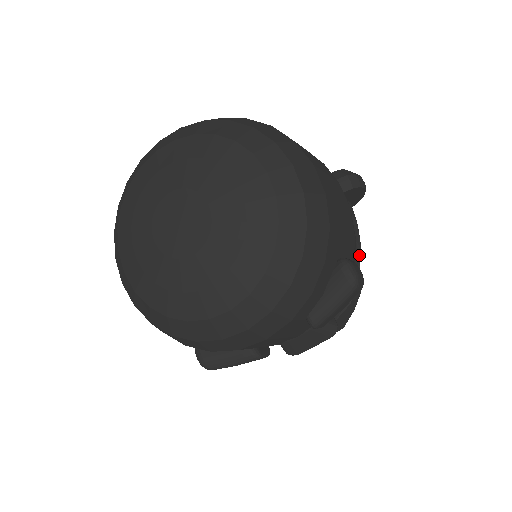
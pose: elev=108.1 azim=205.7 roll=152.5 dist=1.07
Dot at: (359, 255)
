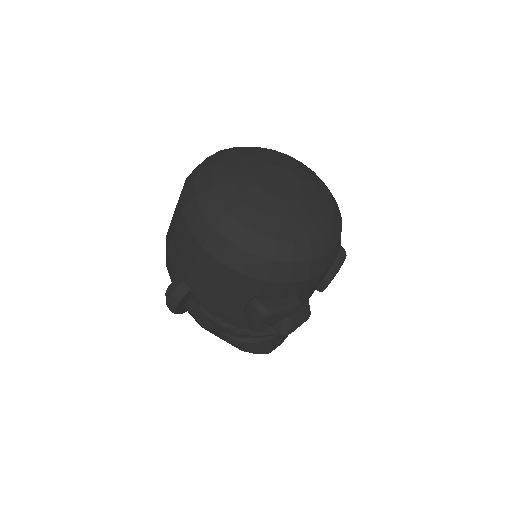
Dot at: occluded
